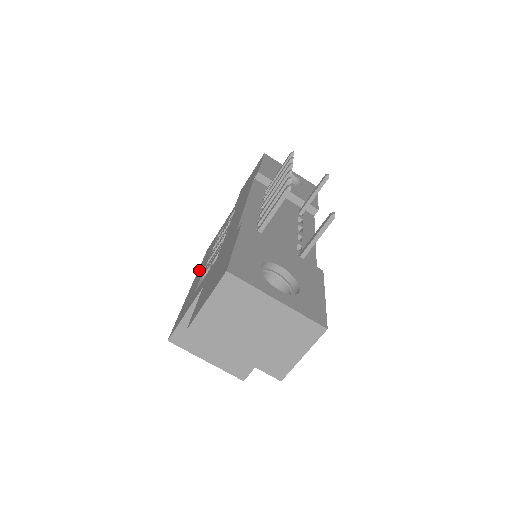
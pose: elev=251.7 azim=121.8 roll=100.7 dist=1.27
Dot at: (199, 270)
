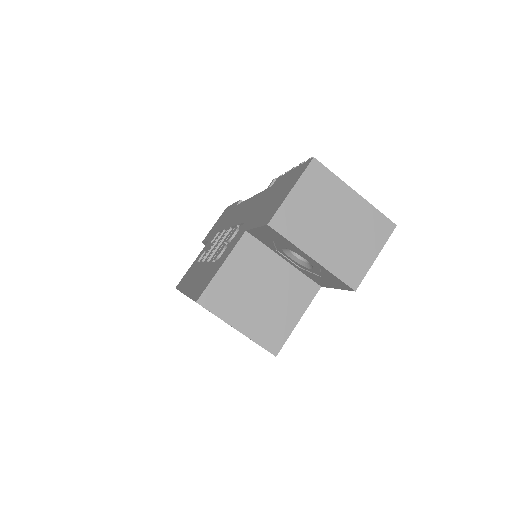
Dot at: (186, 284)
